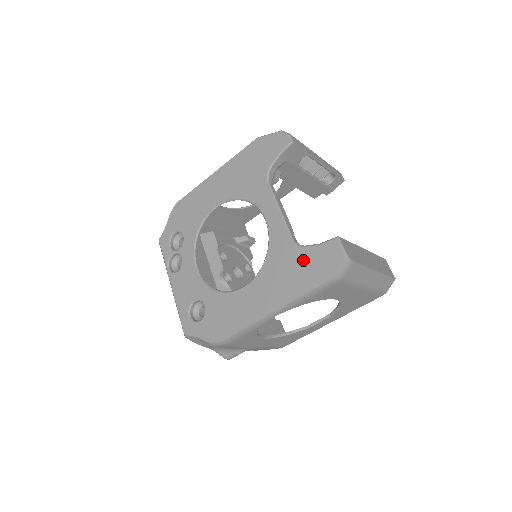
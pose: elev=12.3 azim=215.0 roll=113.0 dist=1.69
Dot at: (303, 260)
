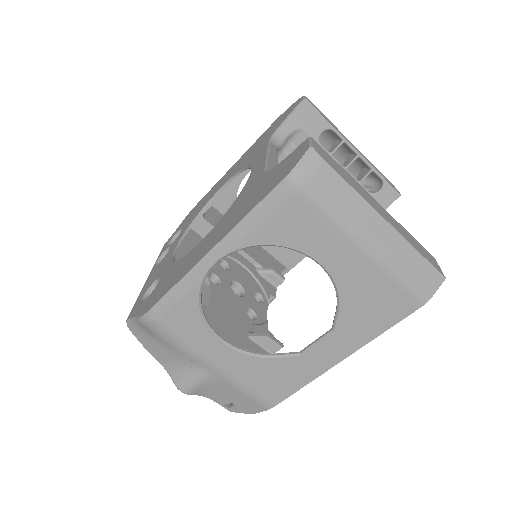
Dot at: (265, 180)
